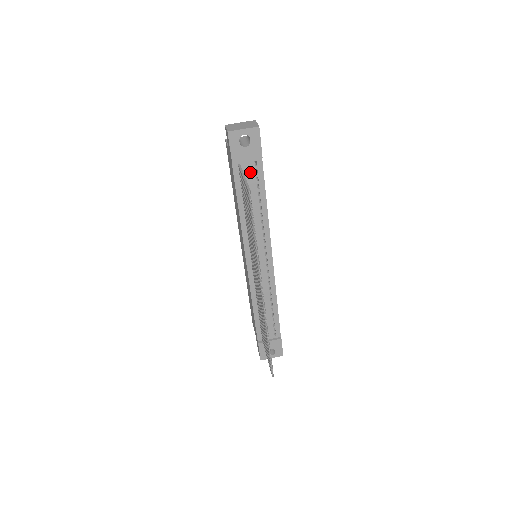
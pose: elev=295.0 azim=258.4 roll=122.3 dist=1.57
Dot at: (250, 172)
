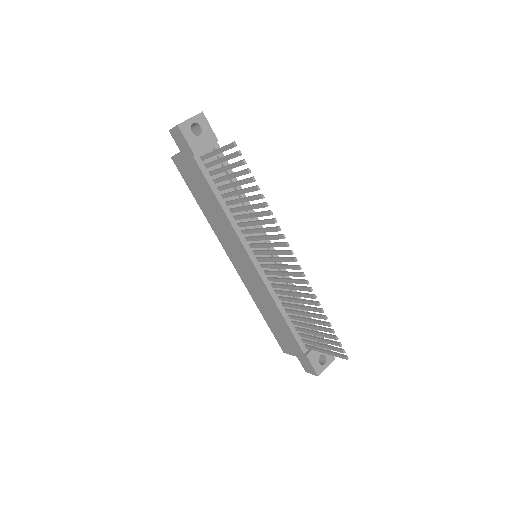
Dot at: occluded
